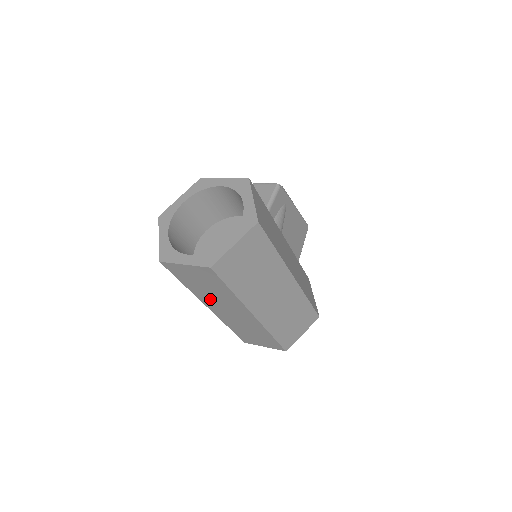
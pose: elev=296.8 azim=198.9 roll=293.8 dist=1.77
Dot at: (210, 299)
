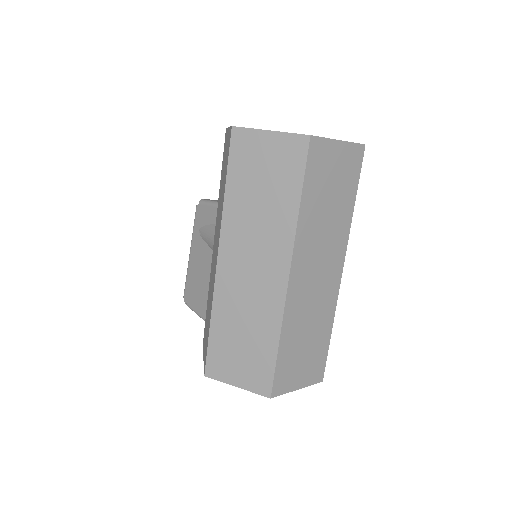
Dot at: (312, 239)
